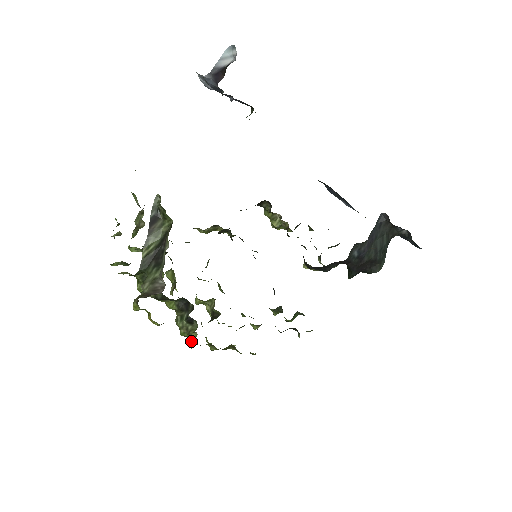
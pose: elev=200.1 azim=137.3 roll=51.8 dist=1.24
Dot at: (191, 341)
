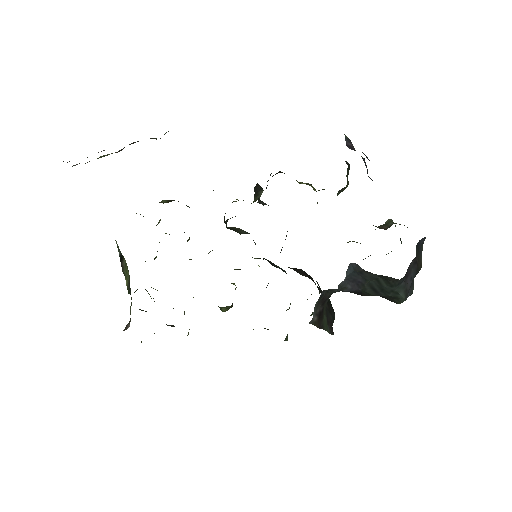
Dot at: occluded
